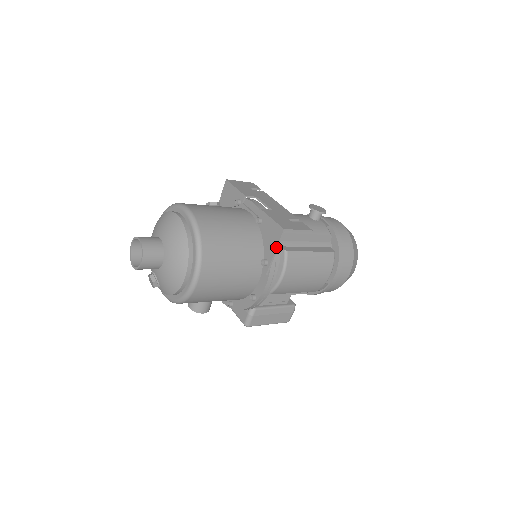
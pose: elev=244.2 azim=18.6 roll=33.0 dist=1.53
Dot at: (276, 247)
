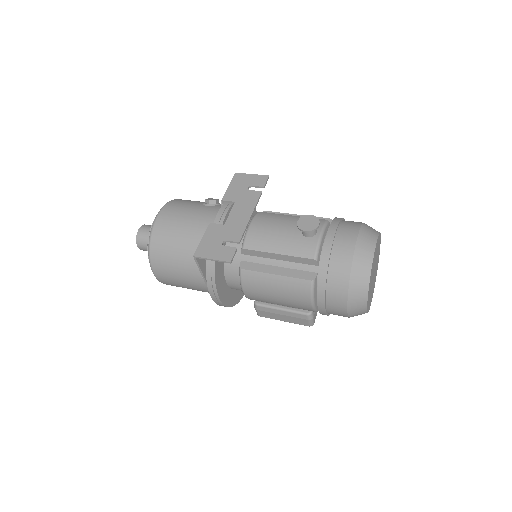
Dot at: (199, 268)
